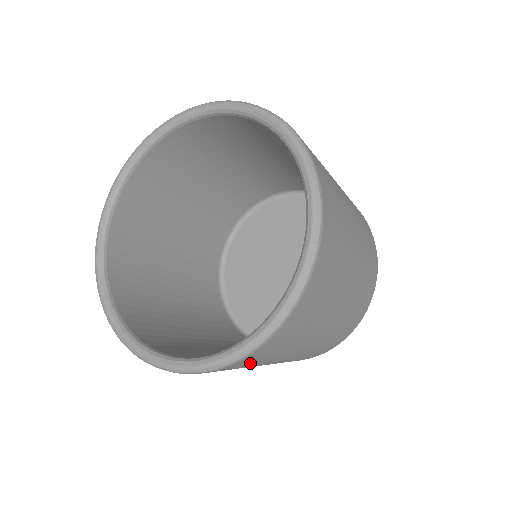
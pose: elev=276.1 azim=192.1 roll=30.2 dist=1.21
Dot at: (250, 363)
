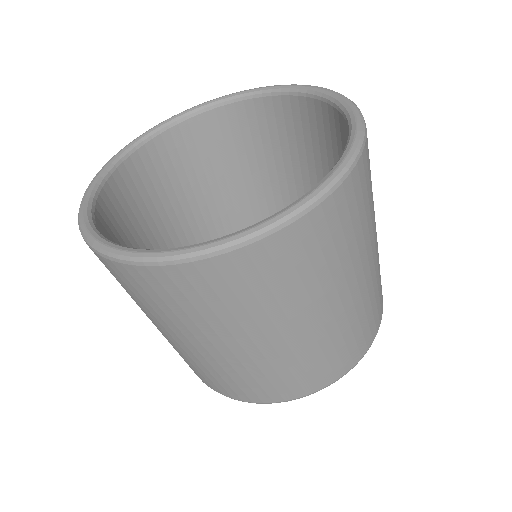
Dot at: (114, 276)
